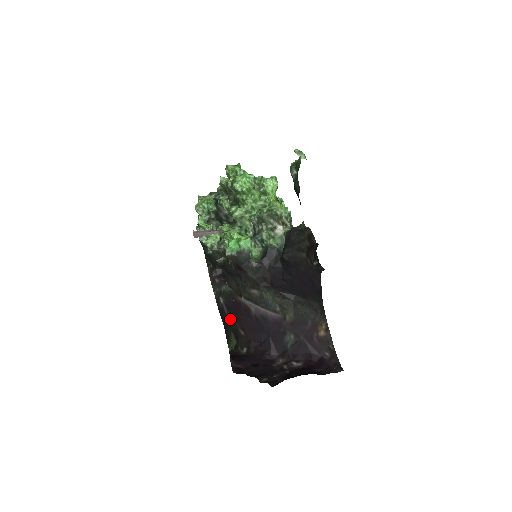
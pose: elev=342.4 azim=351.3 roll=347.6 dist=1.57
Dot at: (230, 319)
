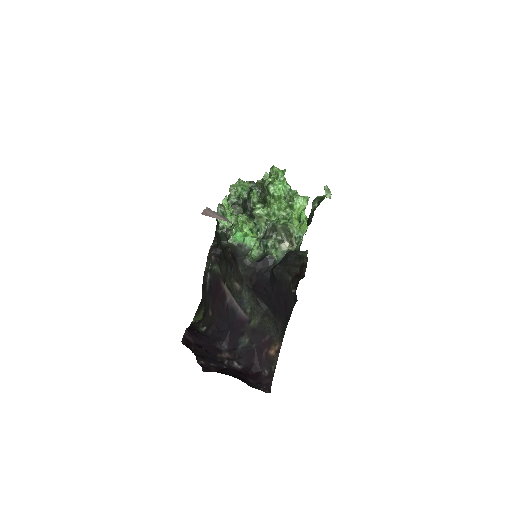
Dot at: (207, 296)
